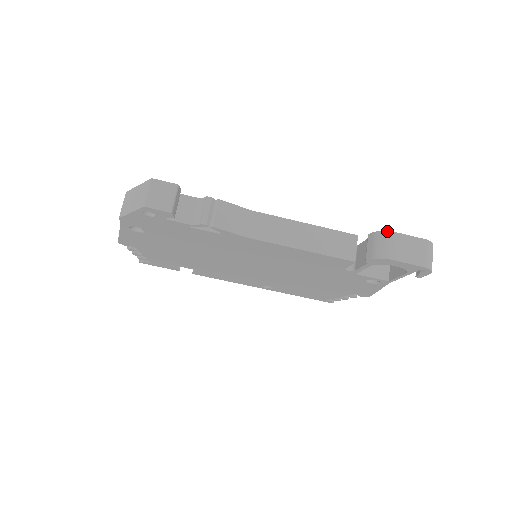
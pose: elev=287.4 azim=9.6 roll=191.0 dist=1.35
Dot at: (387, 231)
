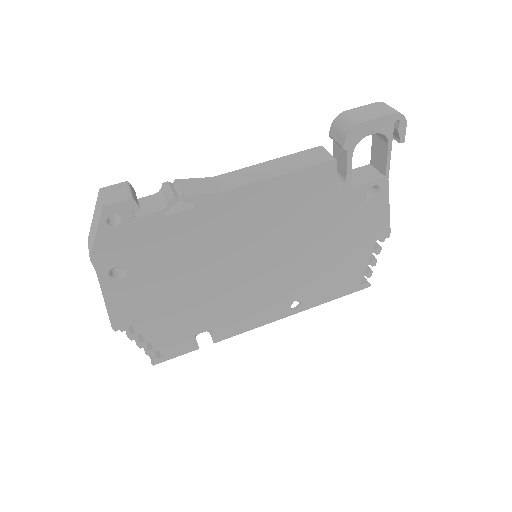
Dot at: (339, 114)
